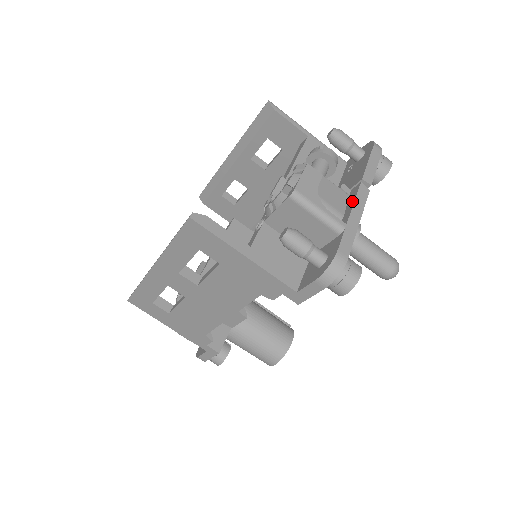
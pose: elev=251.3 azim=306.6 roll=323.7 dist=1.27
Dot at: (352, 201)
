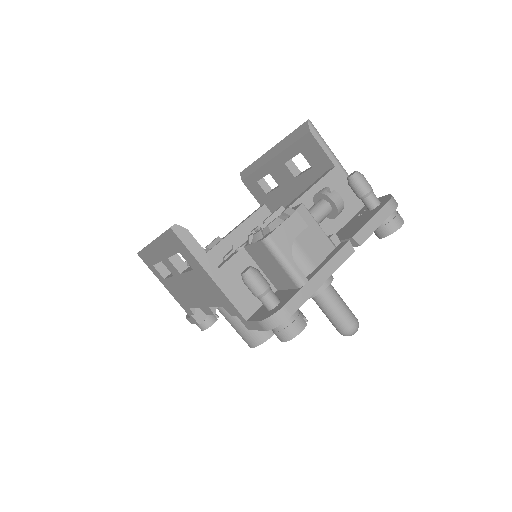
Dot at: (330, 257)
